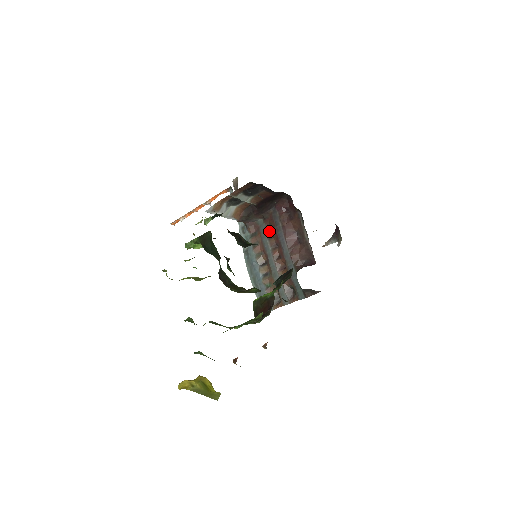
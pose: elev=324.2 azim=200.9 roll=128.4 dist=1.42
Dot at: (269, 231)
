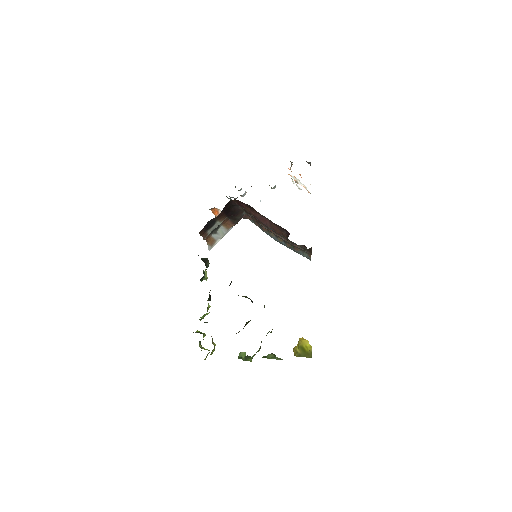
Dot at: (254, 219)
